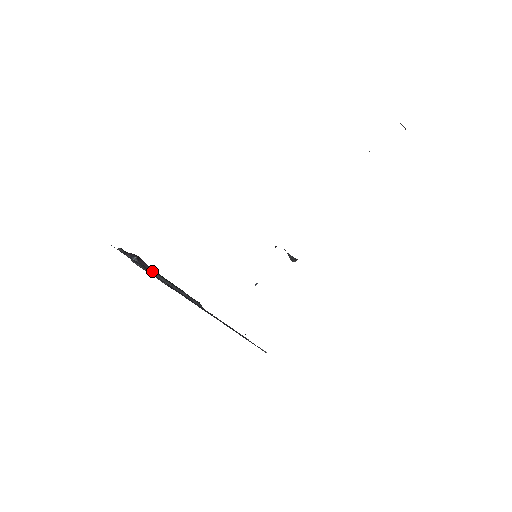
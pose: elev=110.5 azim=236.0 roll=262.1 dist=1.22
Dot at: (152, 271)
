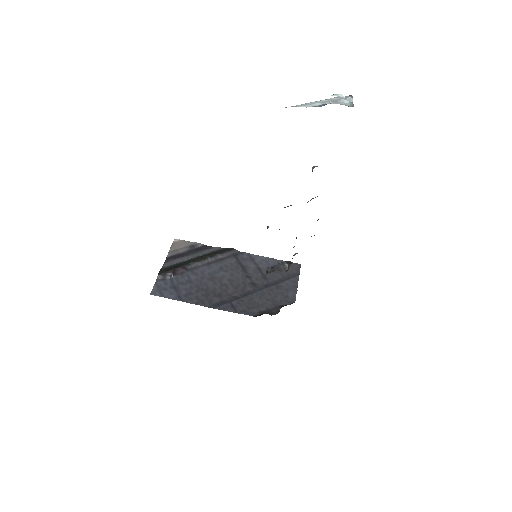
Dot at: (188, 266)
